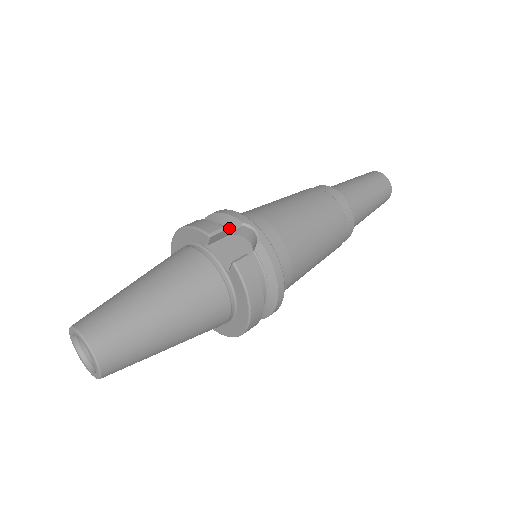
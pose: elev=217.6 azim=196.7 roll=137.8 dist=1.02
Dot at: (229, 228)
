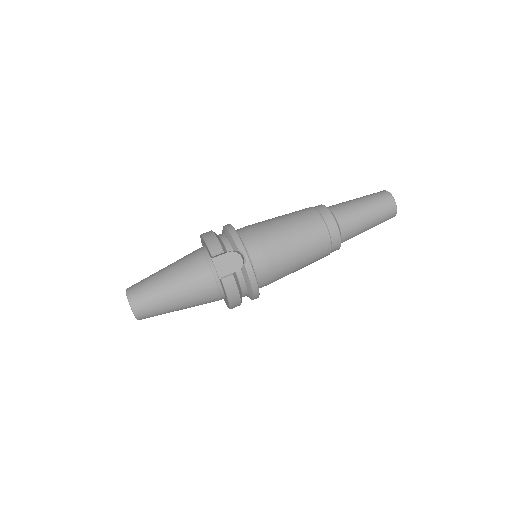
Dot at: (231, 247)
